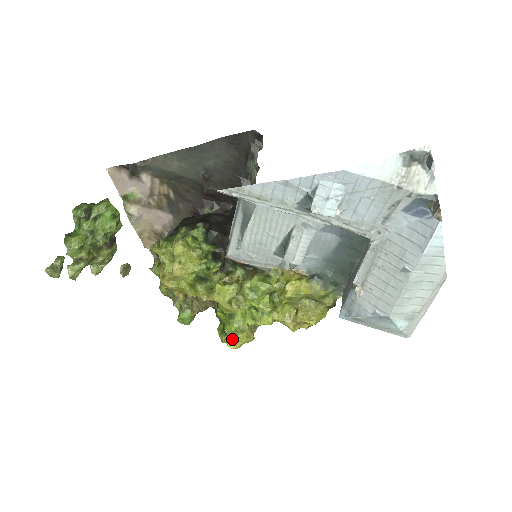
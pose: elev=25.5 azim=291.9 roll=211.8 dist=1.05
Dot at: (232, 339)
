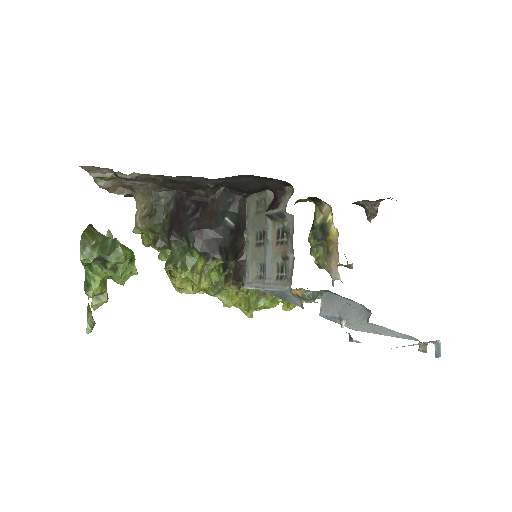
Dot at: occluded
